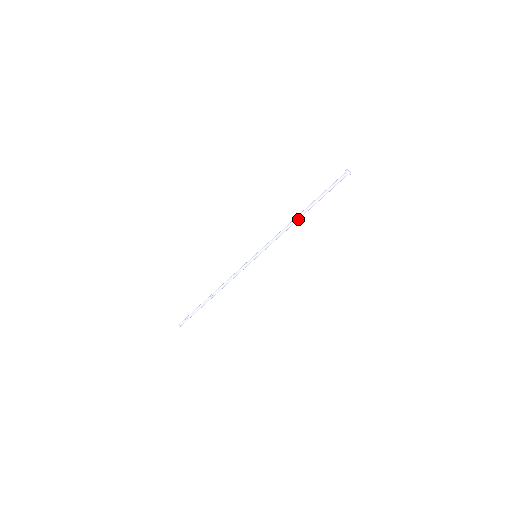
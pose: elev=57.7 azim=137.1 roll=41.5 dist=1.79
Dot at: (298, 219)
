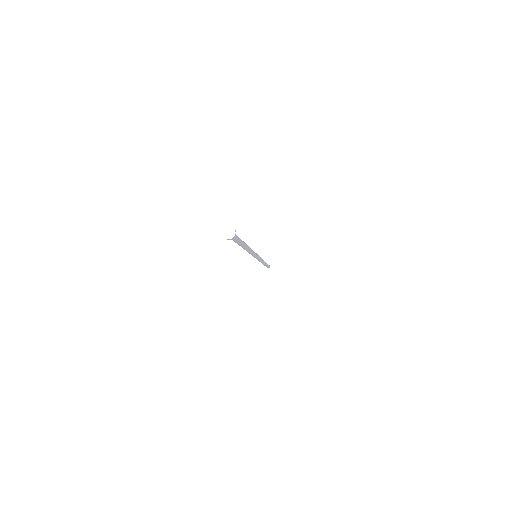
Dot at: (247, 249)
